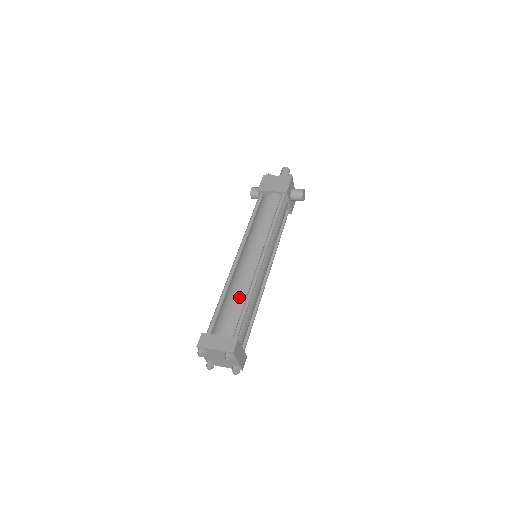
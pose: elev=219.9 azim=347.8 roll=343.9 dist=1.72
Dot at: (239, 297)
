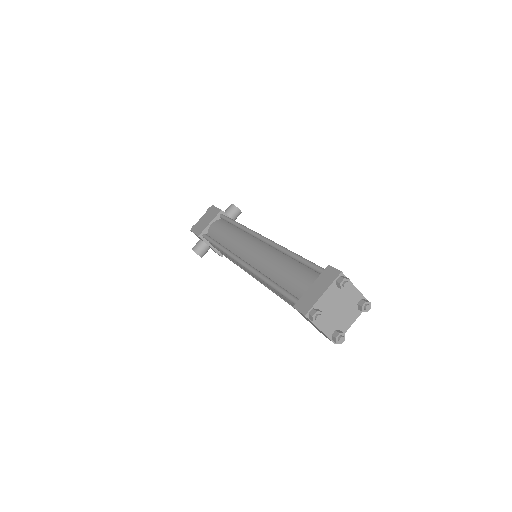
Dot at: (284, 263)
